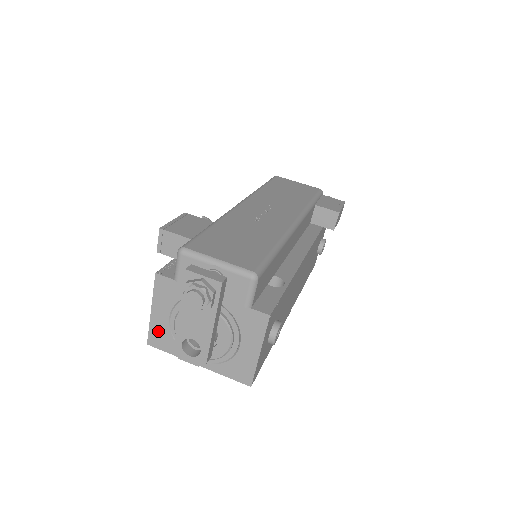
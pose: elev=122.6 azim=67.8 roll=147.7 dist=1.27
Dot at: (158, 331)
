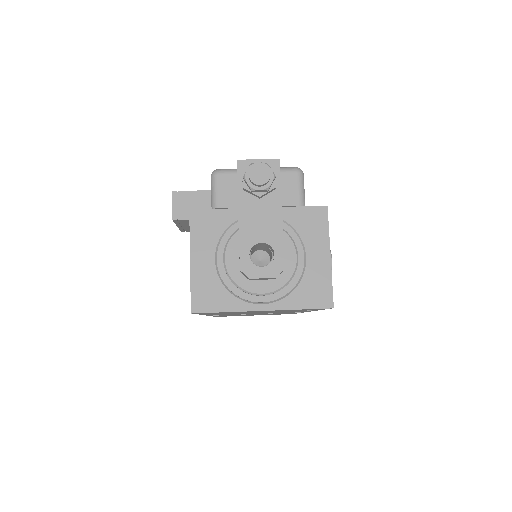
Dot at: (203, 286)
